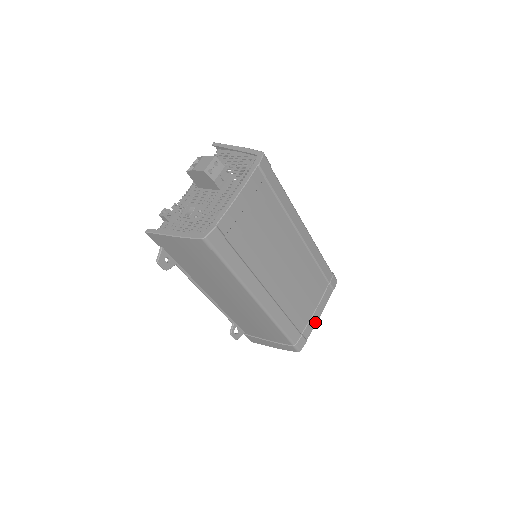
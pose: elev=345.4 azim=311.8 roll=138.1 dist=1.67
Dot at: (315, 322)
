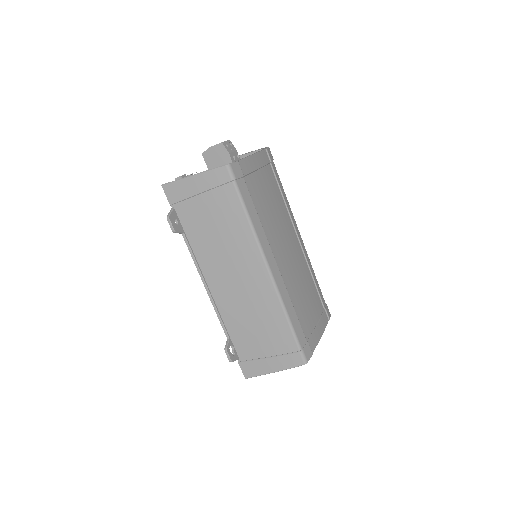
Dot at: (318, 339)
